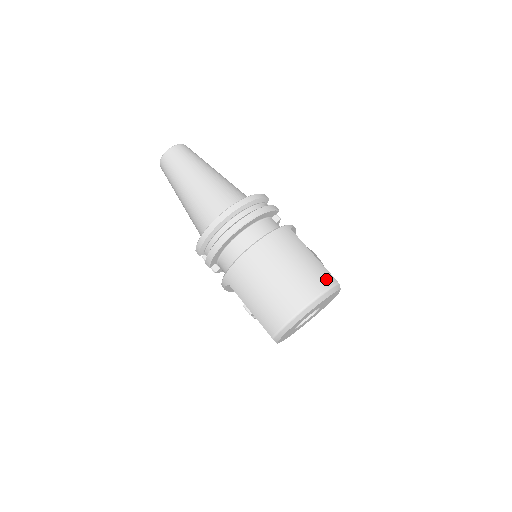
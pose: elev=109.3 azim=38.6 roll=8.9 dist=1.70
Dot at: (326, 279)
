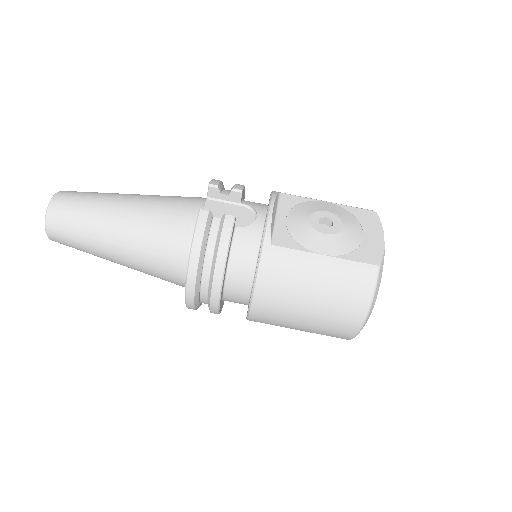
Dot at: (362, 283)
